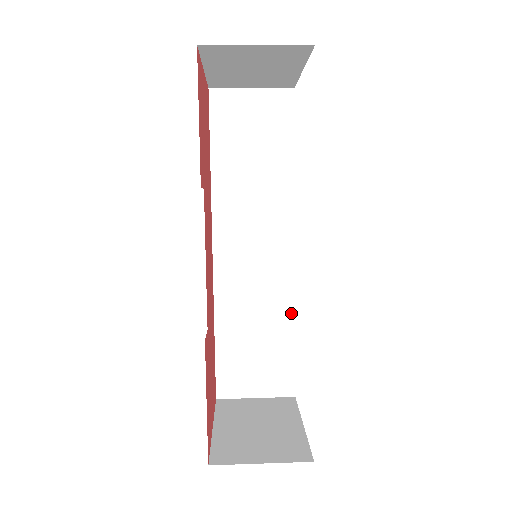
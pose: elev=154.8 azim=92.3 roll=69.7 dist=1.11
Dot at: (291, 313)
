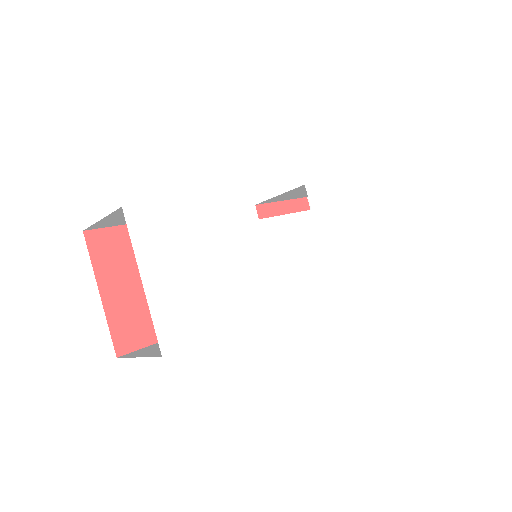
Dot at: (246, 323)
